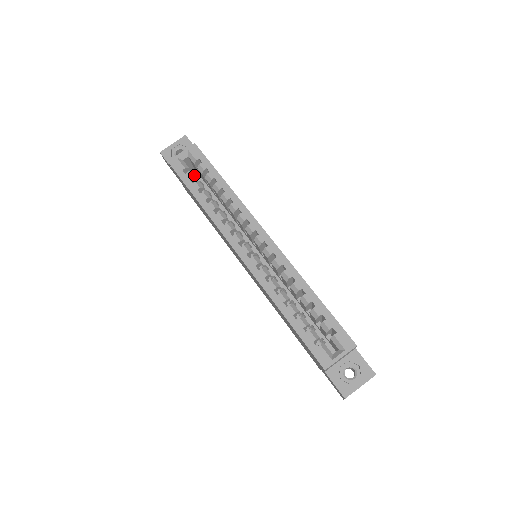
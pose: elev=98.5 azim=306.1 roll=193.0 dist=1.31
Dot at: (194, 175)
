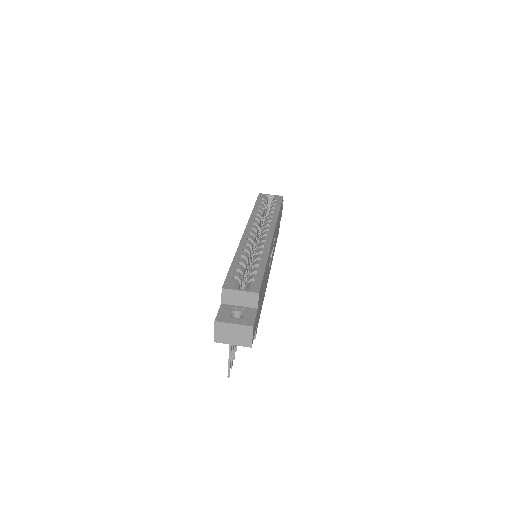
Dot at: occluded
